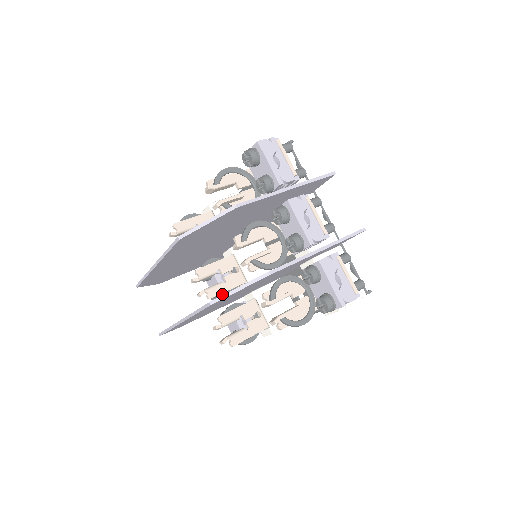
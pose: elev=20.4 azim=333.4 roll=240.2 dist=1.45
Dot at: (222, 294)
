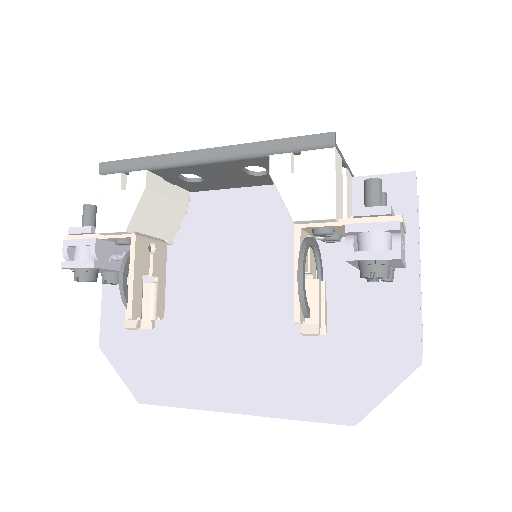
Dot at: occluded
